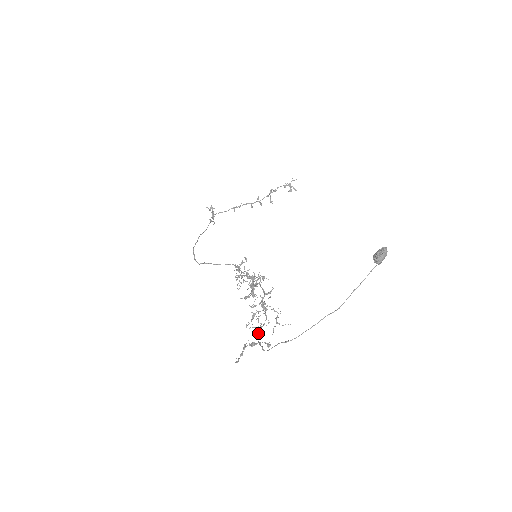
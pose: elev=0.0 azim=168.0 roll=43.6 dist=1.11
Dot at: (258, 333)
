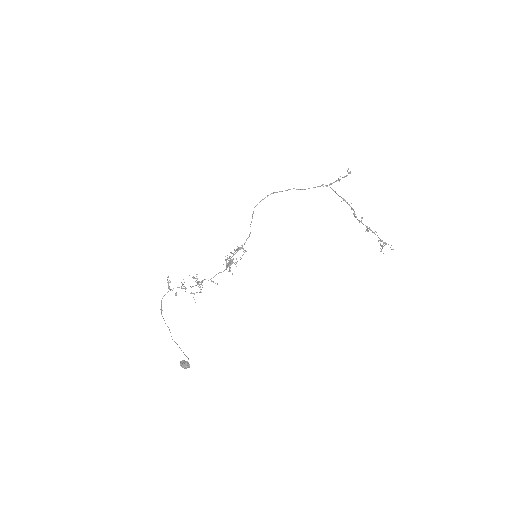
Dot at: (178, 287)
